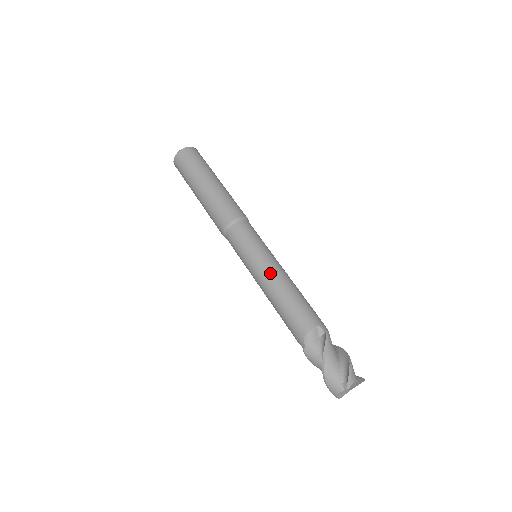
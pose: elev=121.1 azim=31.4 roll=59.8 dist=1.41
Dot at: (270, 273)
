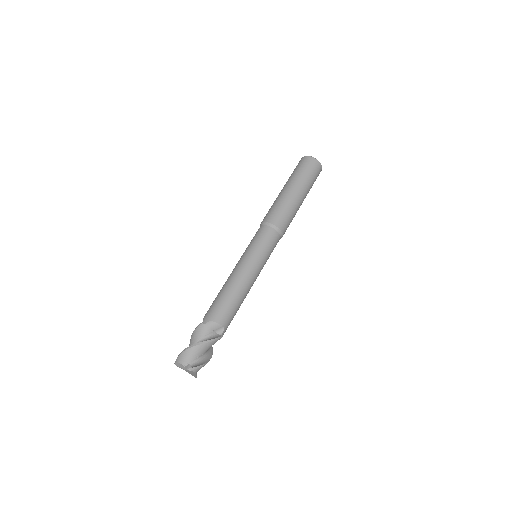
Dot at: (249, 274)
